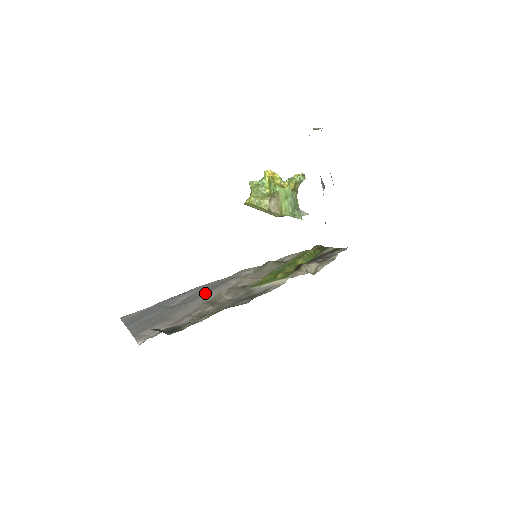
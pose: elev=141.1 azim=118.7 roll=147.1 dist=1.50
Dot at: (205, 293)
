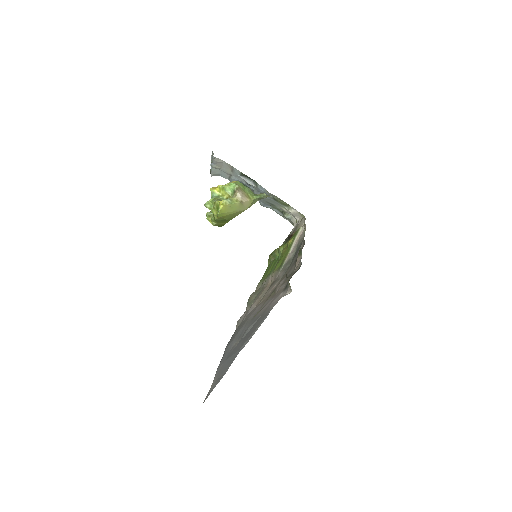
Dot at: (248, 318)
